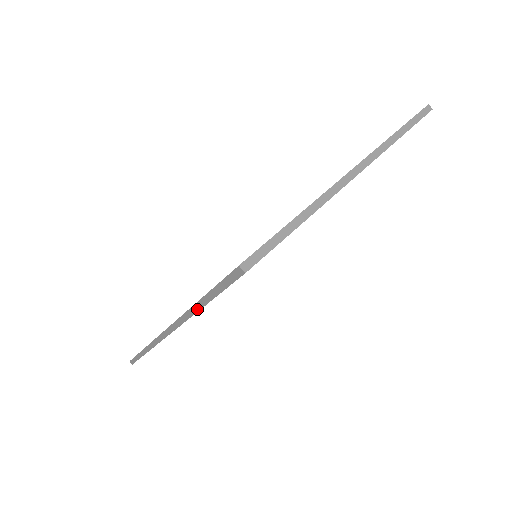
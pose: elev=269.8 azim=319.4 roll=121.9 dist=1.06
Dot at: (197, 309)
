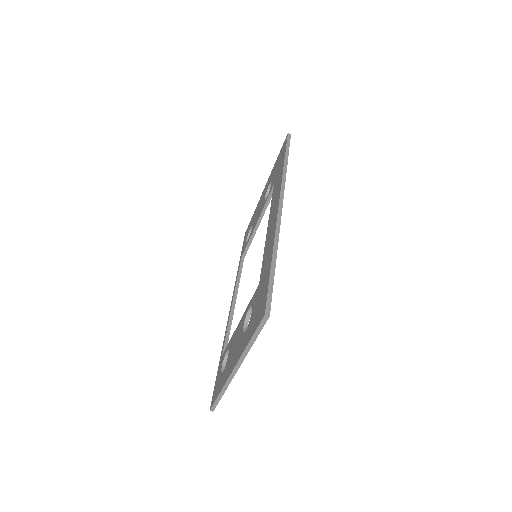
Dot at: occluded
